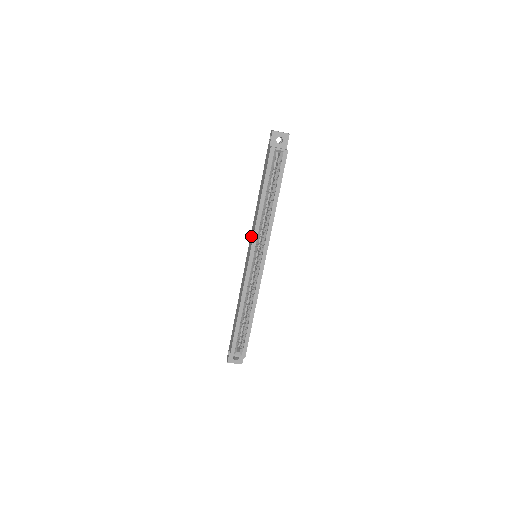
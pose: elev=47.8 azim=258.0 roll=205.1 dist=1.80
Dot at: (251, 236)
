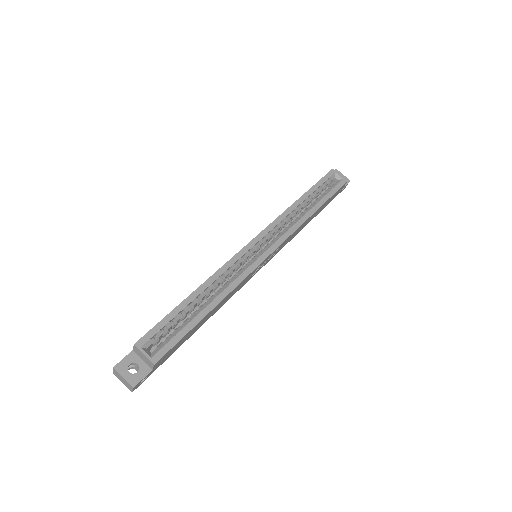
Dot at: occluded
